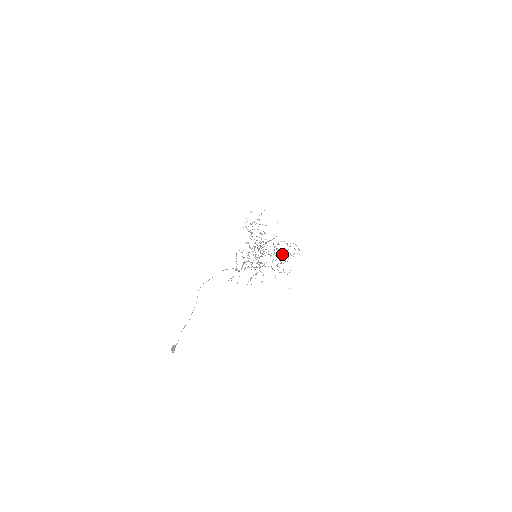
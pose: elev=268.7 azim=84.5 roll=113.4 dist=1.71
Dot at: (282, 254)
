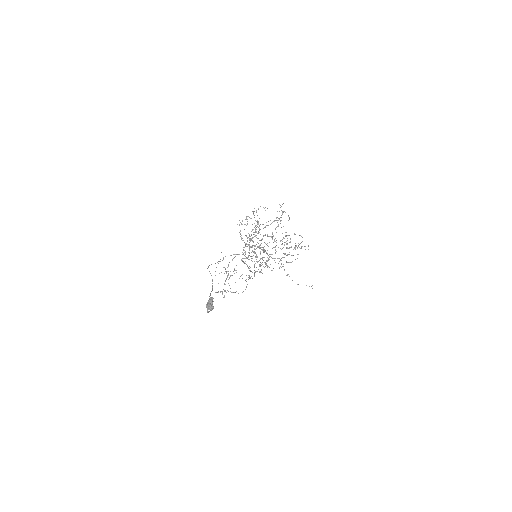
Dot at: (287, 243)
